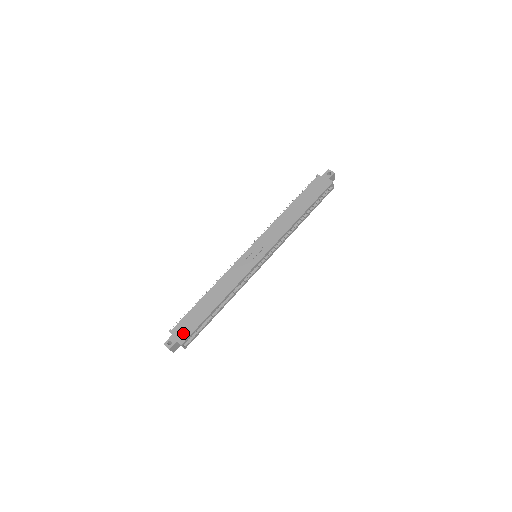
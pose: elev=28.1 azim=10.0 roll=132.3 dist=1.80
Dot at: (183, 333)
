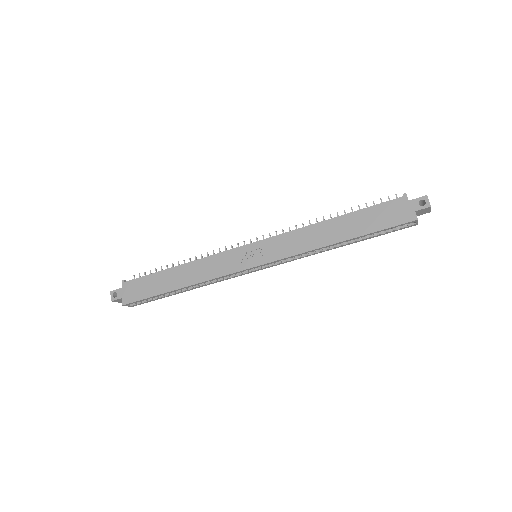
Dot at: (131, 294)
